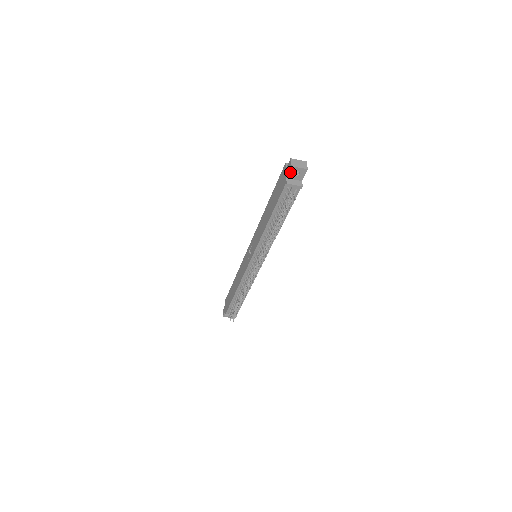
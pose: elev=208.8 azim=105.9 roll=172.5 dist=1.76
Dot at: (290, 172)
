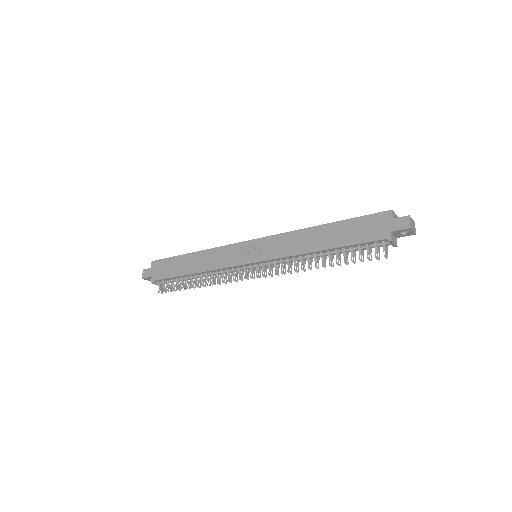
Dot at: (401, 230)
